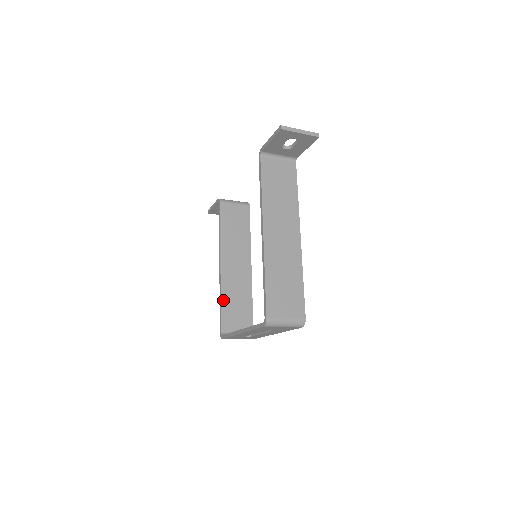
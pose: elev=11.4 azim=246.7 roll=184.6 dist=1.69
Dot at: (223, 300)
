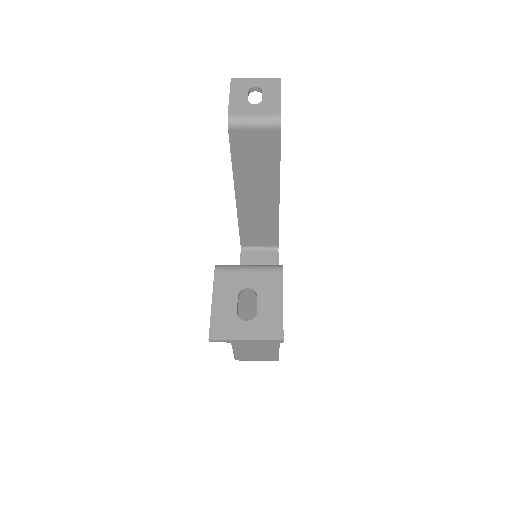
Dot at: (241, 225)
